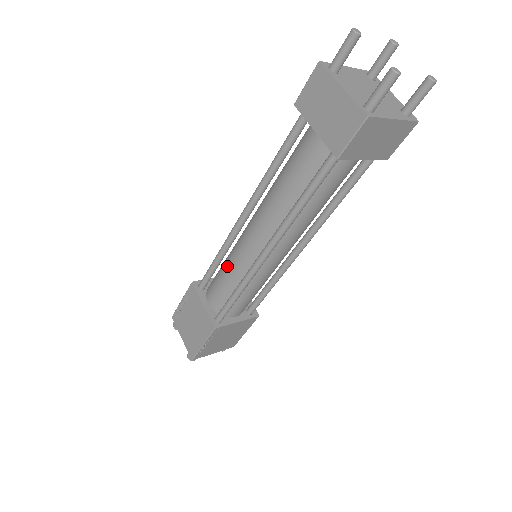
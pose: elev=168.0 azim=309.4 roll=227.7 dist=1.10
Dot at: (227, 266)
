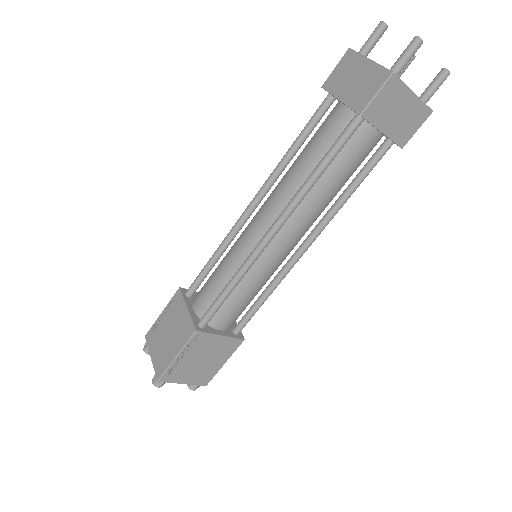
Dot at: (224, 261)
